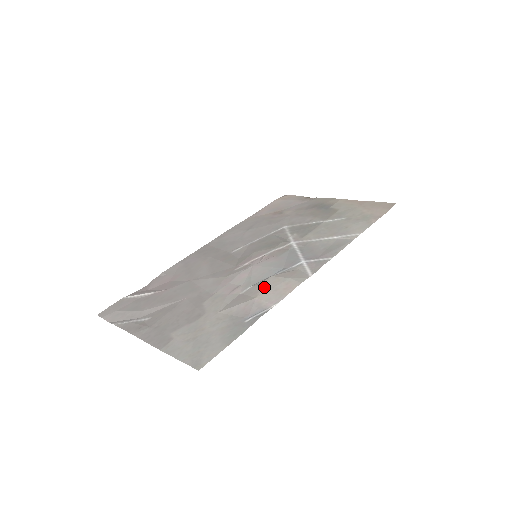
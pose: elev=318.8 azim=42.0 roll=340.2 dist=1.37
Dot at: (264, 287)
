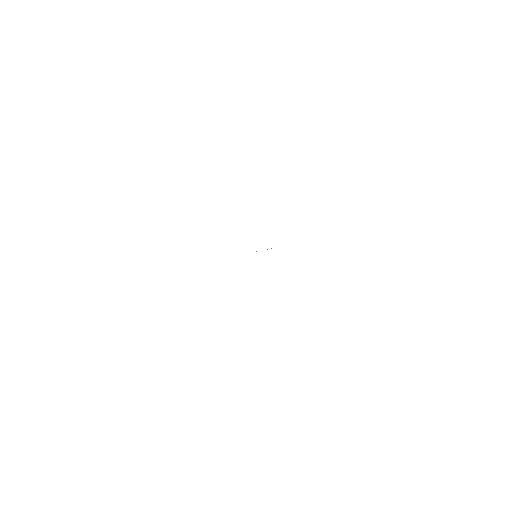
Dot at: occluded
